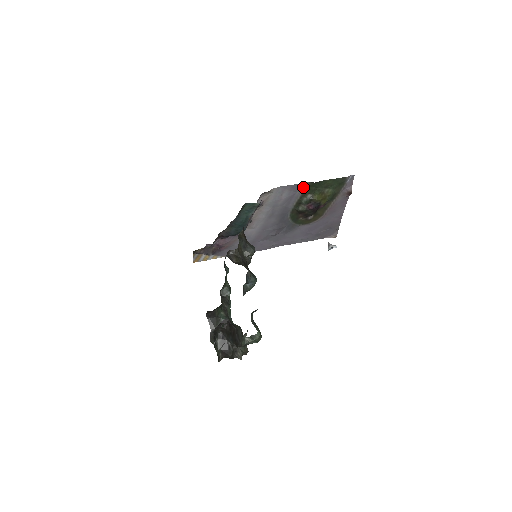
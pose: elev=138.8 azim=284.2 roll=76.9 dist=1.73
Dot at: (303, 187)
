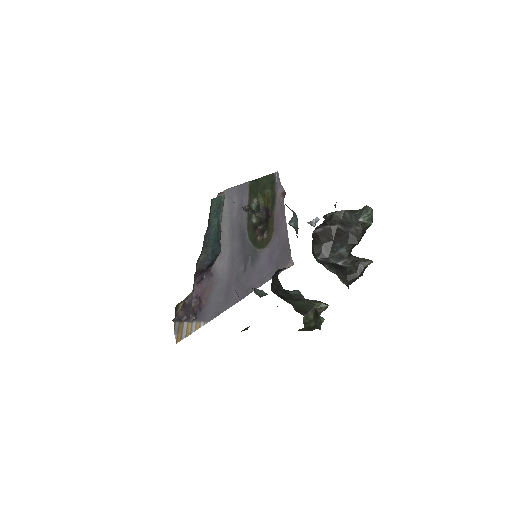
Dot at: (246, 190)
